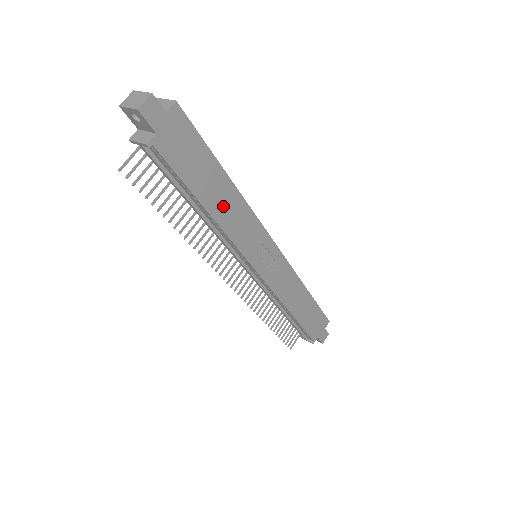
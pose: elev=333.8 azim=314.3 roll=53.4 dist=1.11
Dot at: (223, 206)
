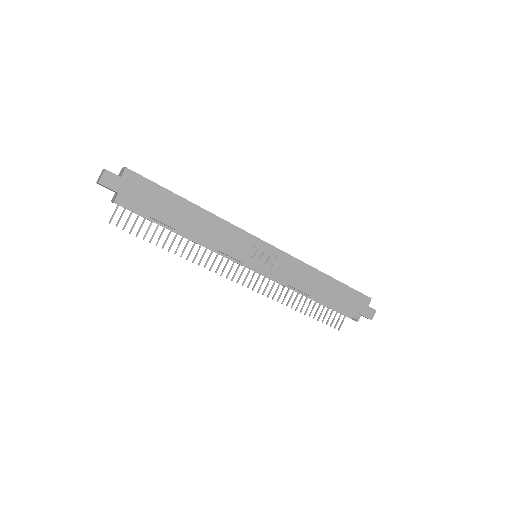
Dot at: (197, 226)
